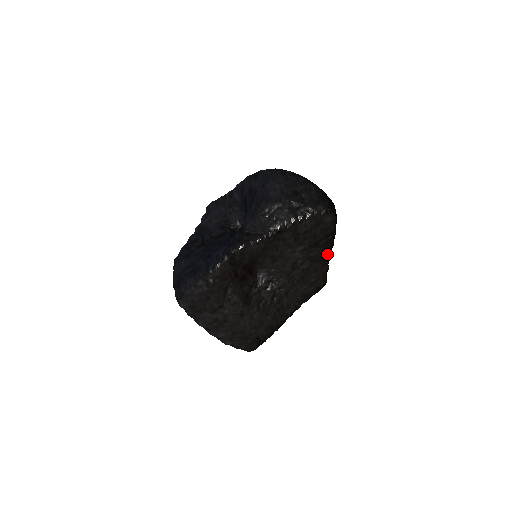
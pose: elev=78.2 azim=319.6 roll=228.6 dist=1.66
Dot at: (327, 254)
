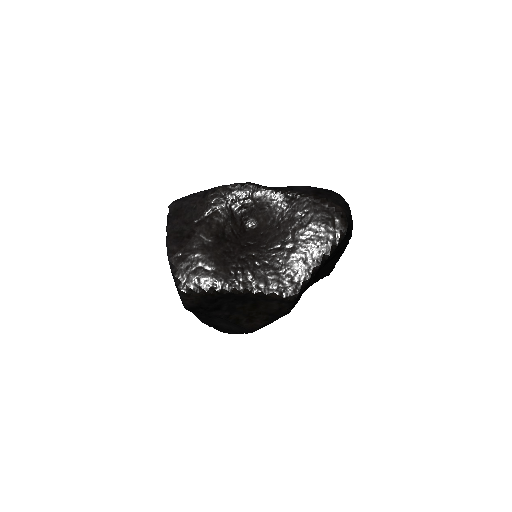
Dot at: (317, 259)
